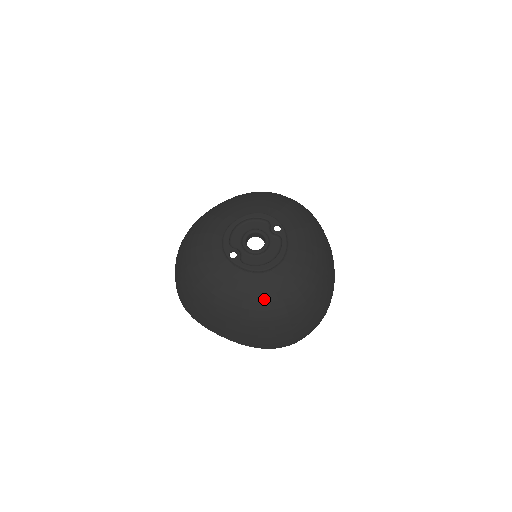
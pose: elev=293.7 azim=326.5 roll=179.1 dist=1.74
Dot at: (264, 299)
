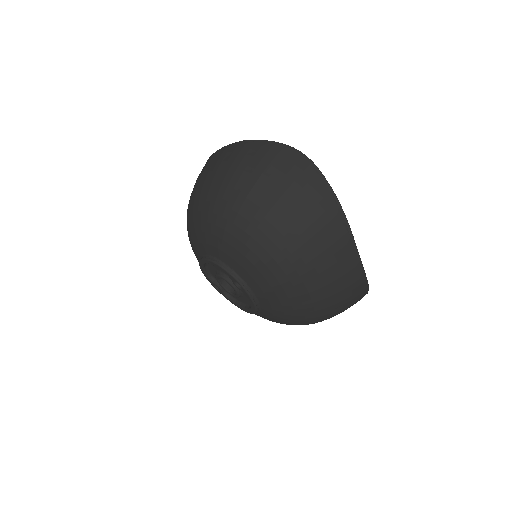
Dot at: occluded
